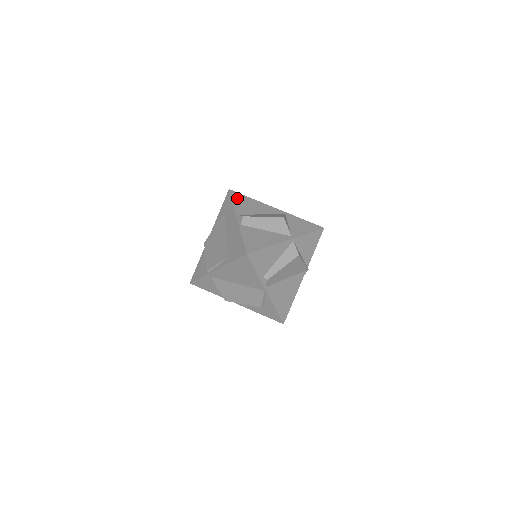
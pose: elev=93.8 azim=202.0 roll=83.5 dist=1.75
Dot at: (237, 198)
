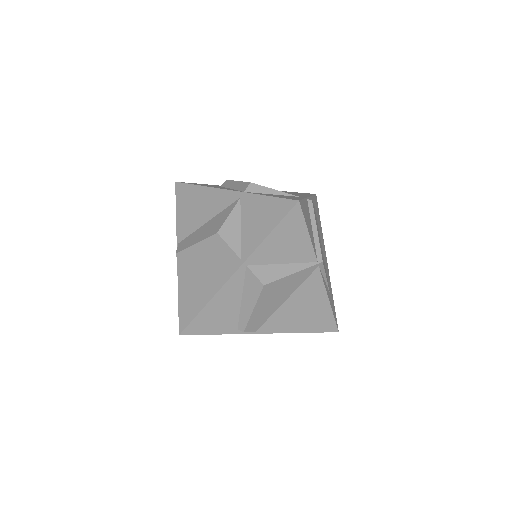
Dot at: (182, 199)
